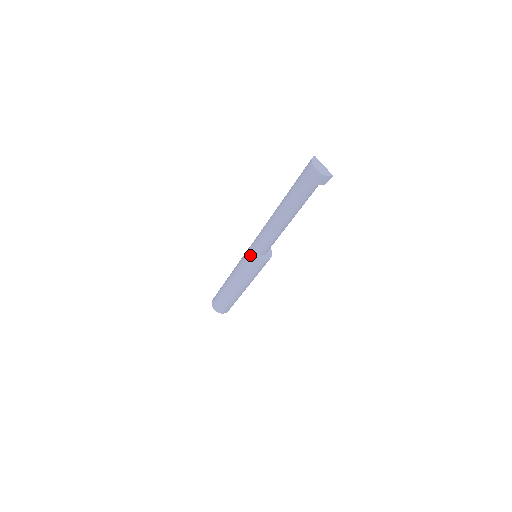
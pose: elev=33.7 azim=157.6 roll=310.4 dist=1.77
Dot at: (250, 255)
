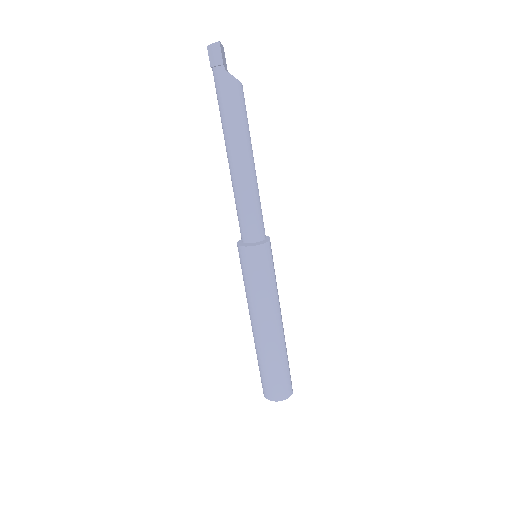
Dot at: occluded
